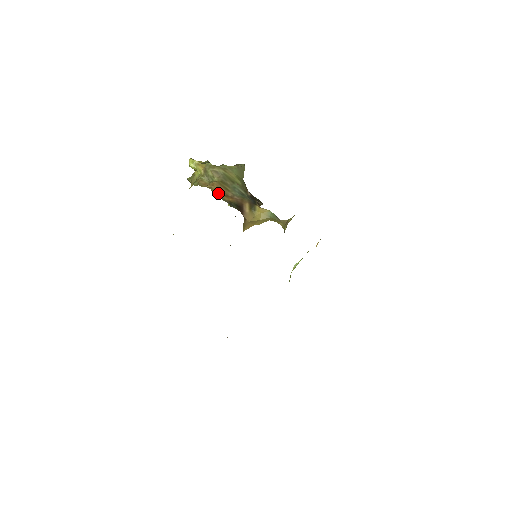
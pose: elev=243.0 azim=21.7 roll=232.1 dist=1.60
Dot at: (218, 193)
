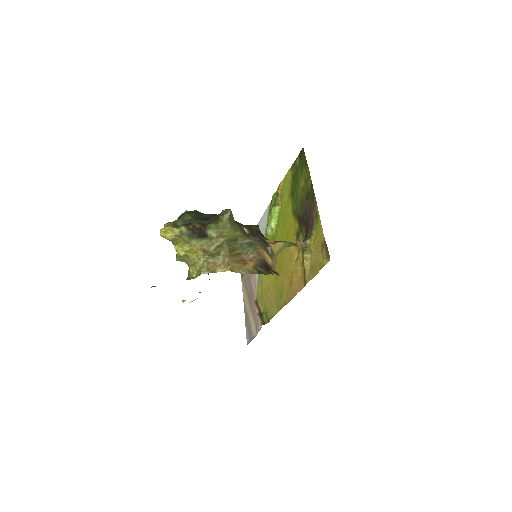
Dot at: (238, 268)
